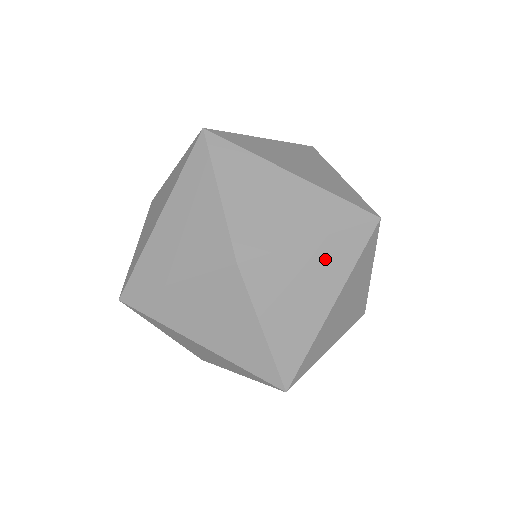
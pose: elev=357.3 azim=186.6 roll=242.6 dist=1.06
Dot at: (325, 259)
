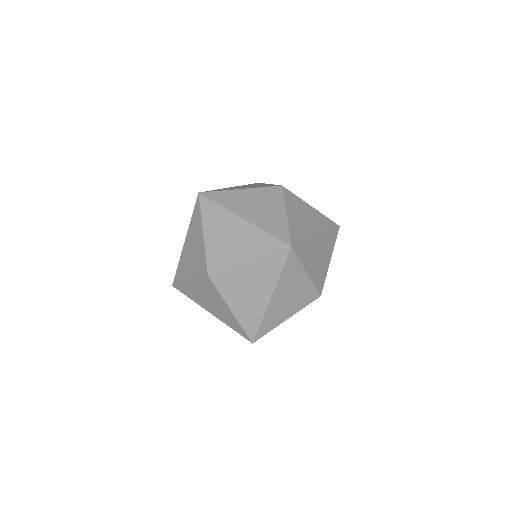
Dot at: (260, 272)
